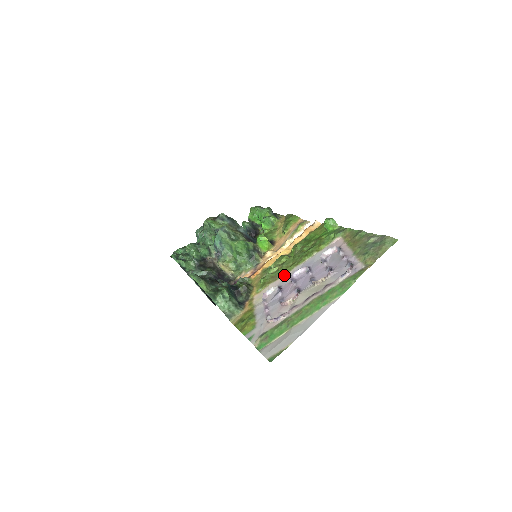
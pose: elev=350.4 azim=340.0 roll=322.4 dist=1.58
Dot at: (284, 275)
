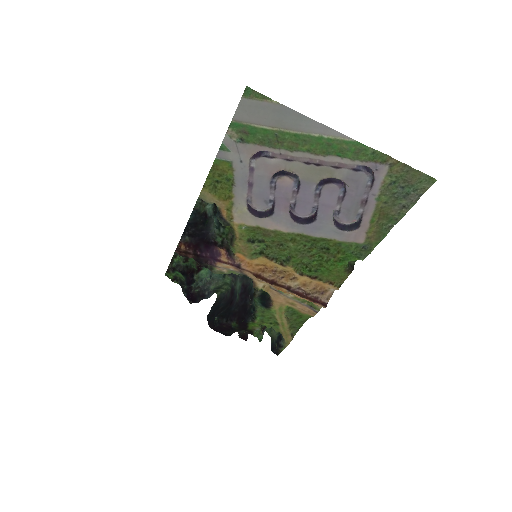
Dot at: (280, 230)
